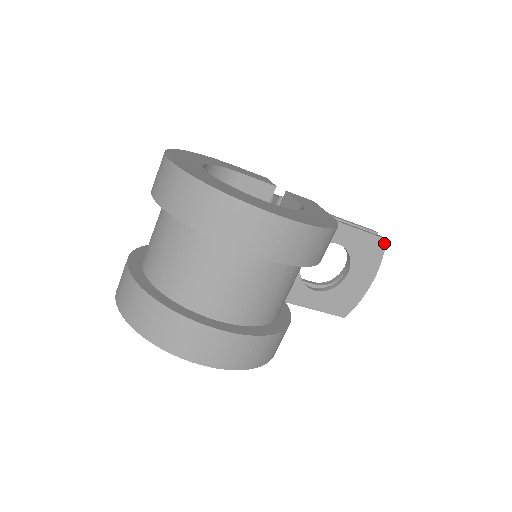
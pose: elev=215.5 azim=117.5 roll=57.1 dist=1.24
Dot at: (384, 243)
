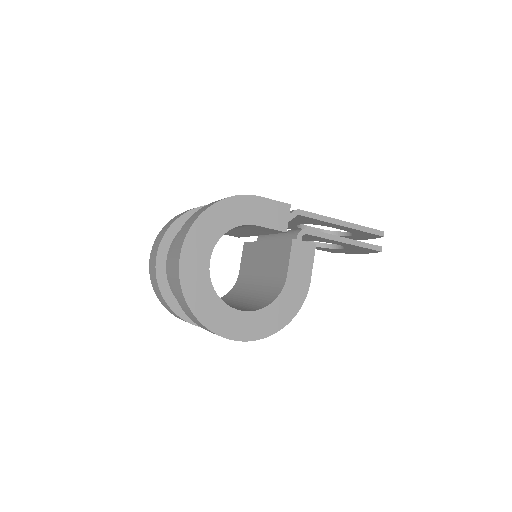
Dot at: (378, 251)
